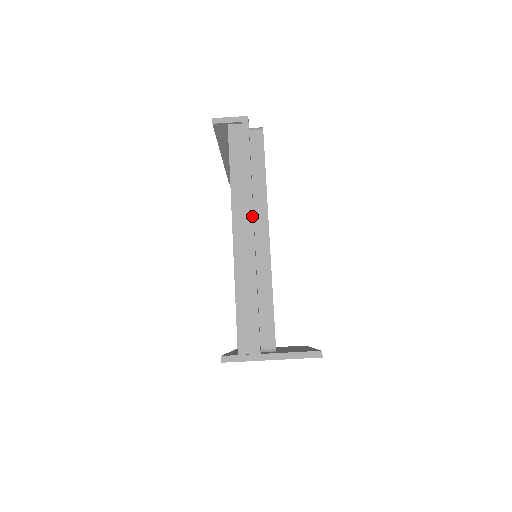
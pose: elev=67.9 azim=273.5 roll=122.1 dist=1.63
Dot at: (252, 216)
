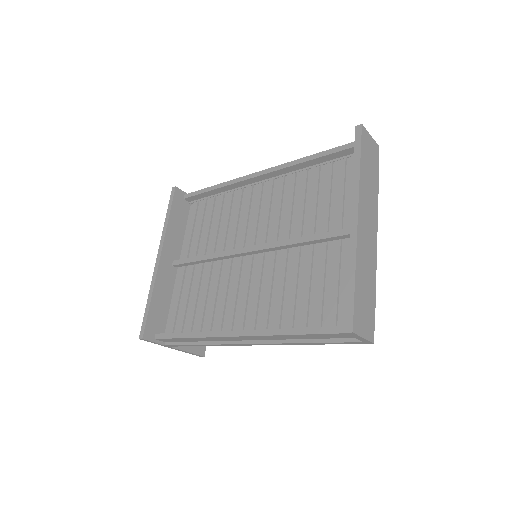
Dot at: occluded
